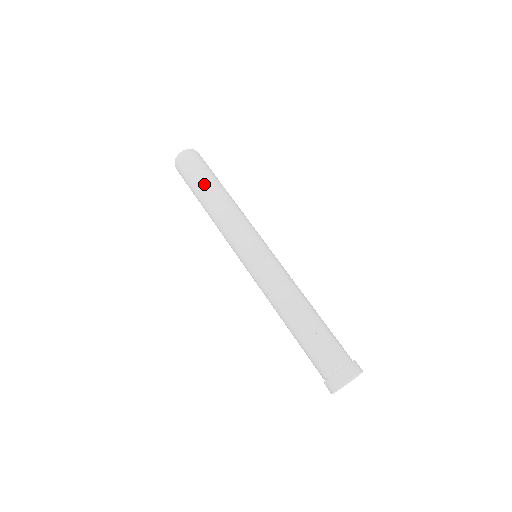
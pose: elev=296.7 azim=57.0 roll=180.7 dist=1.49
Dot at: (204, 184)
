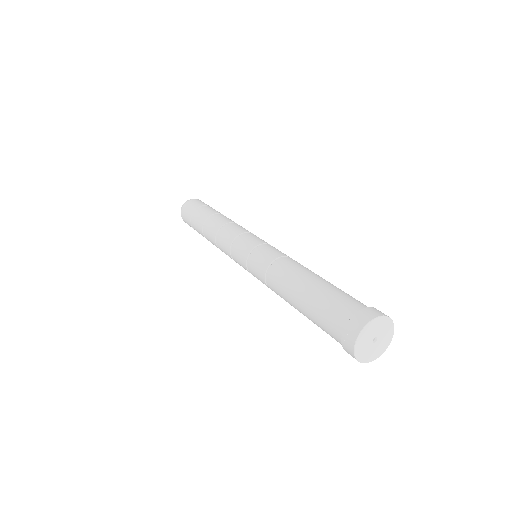
Dot at: (209, 210)
